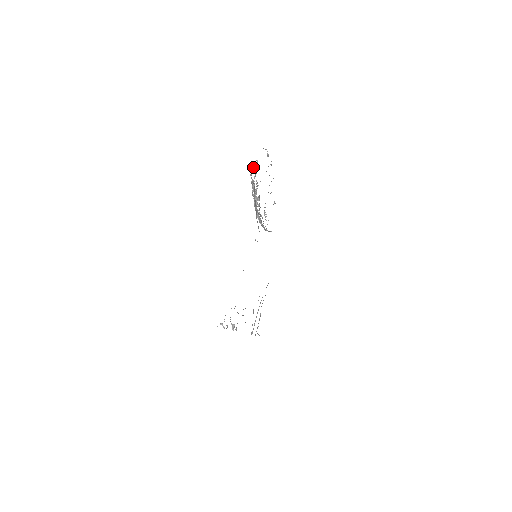
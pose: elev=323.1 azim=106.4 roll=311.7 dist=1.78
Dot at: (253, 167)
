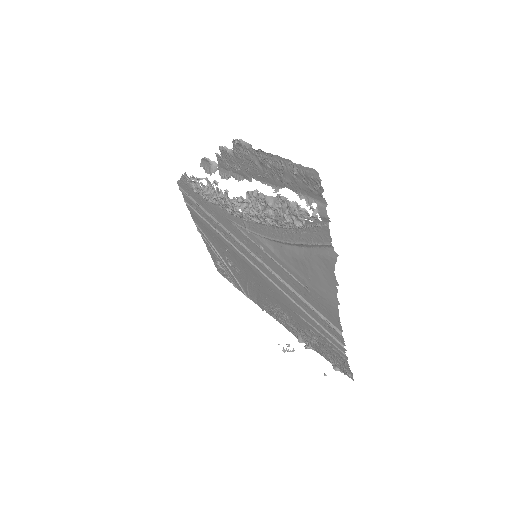
Dot at: (300, 216)
